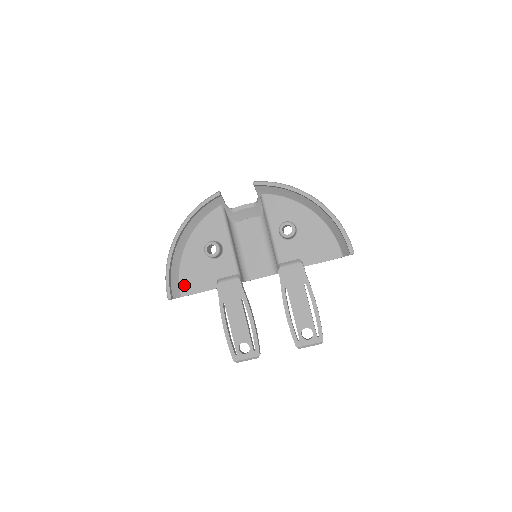
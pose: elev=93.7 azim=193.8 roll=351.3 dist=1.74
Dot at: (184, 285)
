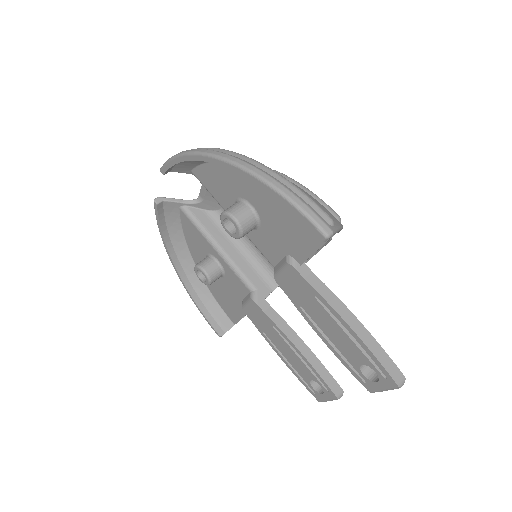
Dot at: (227, 312)
